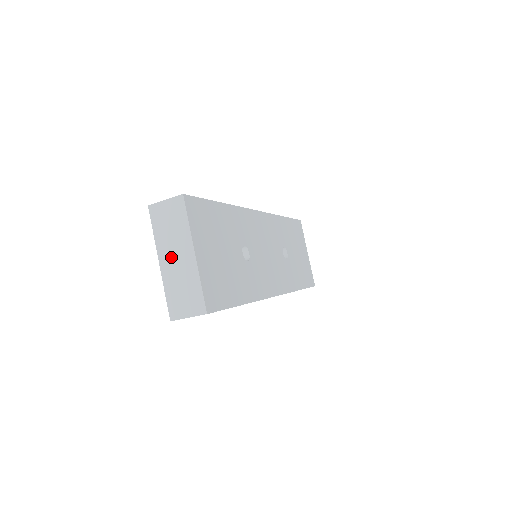
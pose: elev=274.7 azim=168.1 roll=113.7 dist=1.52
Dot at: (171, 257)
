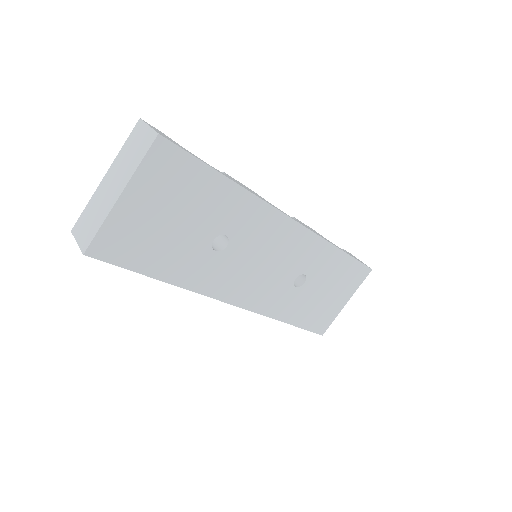
Dot at: (111, 180)
